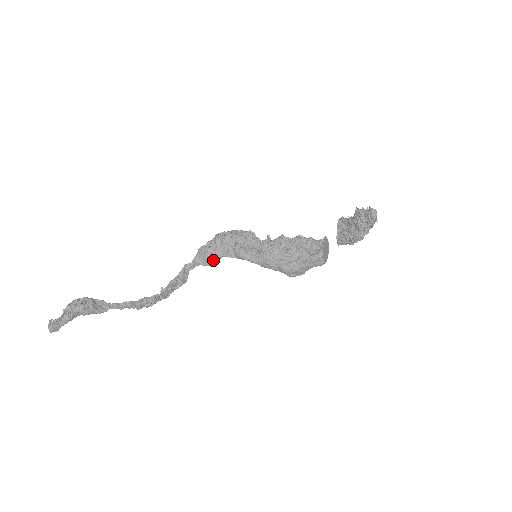
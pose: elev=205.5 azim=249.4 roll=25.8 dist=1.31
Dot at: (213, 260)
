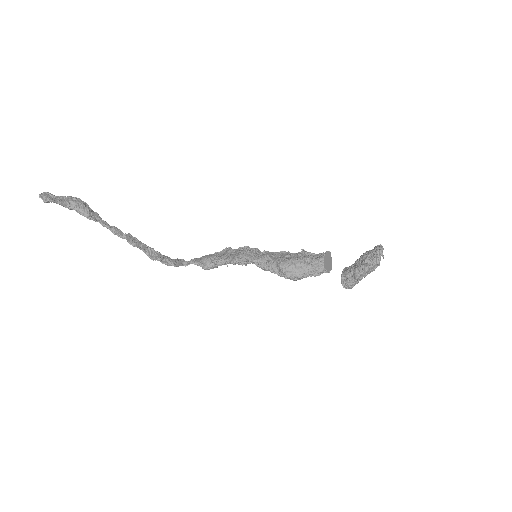
Dot at: (211, 261)
